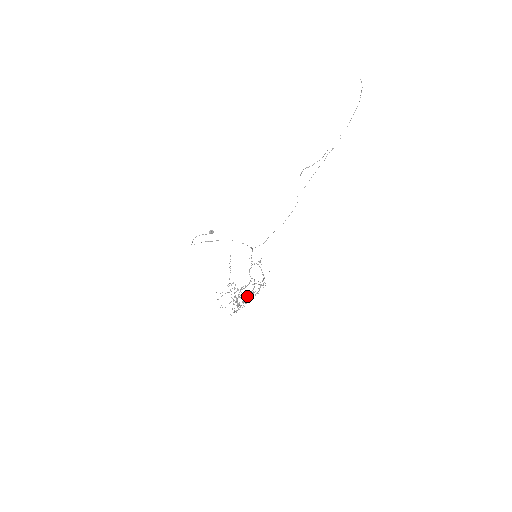
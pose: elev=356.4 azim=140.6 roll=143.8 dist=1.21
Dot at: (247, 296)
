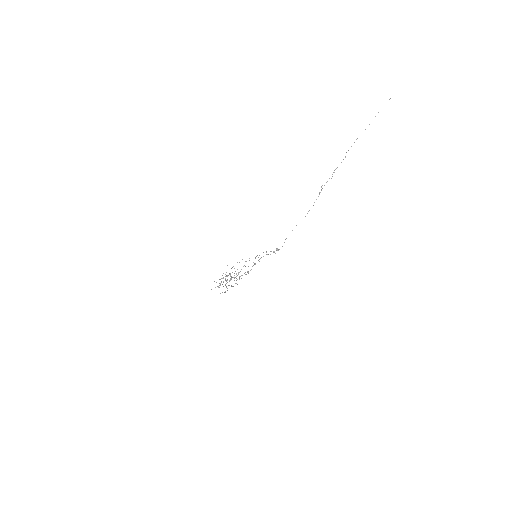
Dot at: (227, 279)
